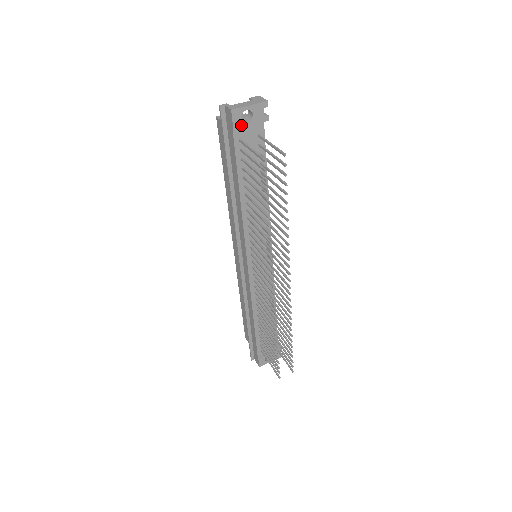
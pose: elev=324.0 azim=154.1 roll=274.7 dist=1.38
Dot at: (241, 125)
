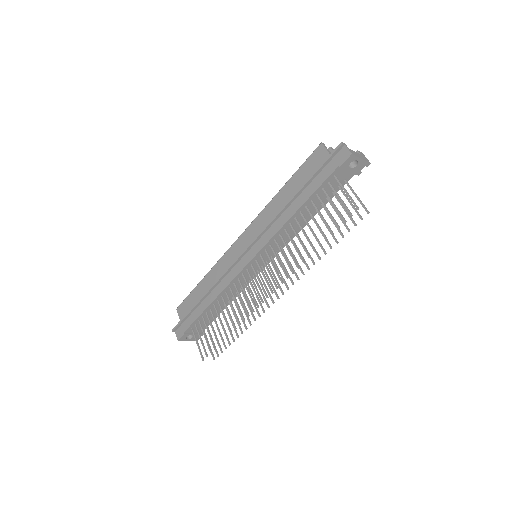
Dot at: (346, 167)
